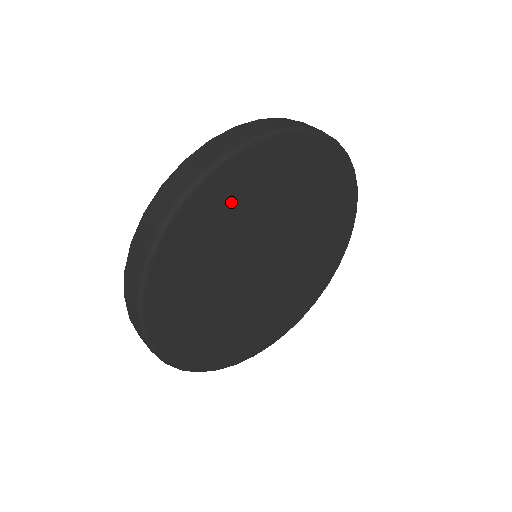
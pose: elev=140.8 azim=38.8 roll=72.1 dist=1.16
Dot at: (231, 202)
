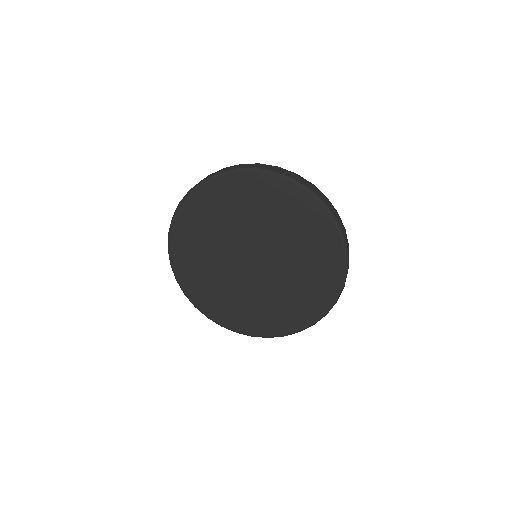
Dot at: (193, 239)
